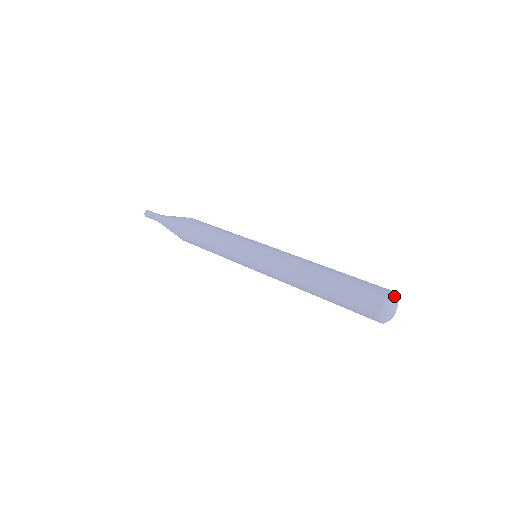
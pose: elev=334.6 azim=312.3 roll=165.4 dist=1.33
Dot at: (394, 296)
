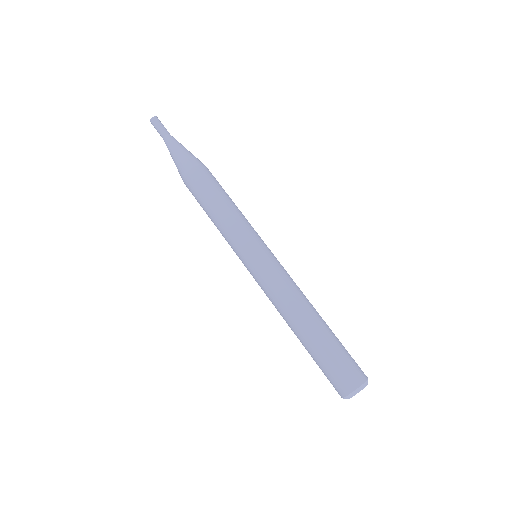
Dot at: occluded
